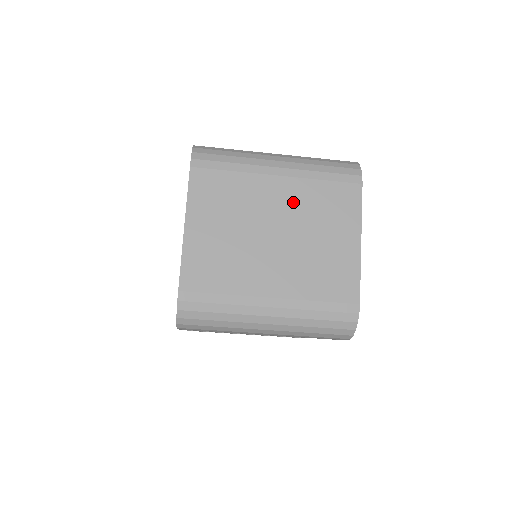
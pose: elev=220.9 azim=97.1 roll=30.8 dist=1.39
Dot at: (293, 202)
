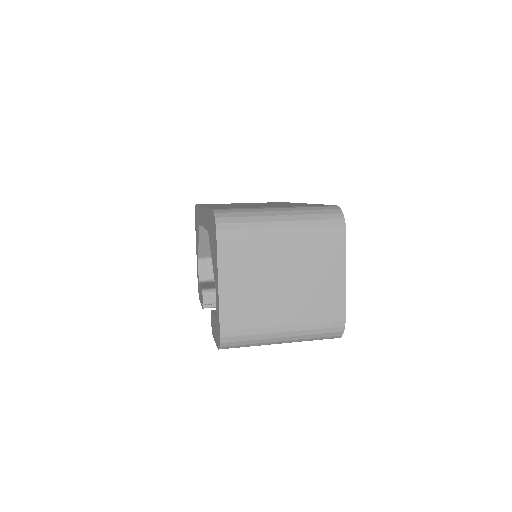
Dot at: (296, 254)
